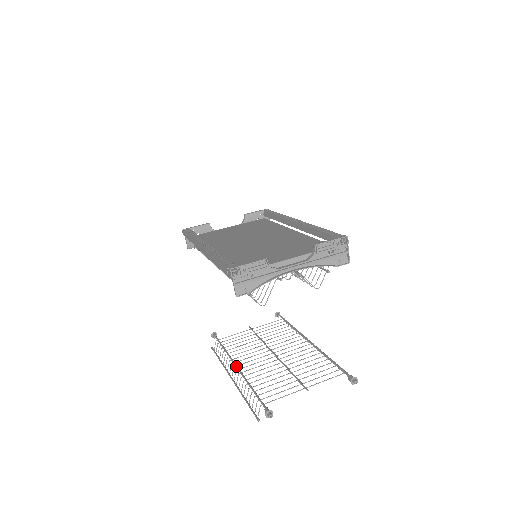
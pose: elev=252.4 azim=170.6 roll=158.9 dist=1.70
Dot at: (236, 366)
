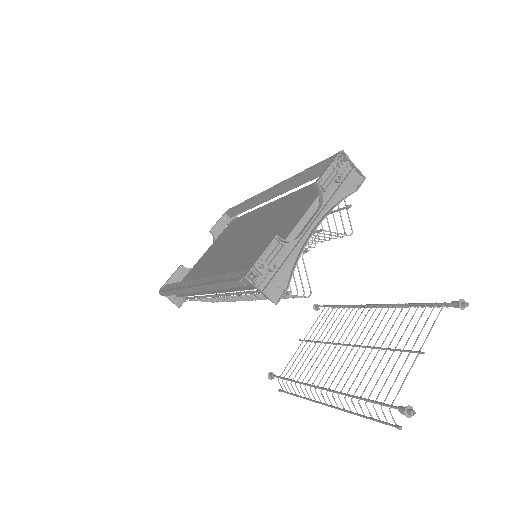
Dot at: (322, 389)
